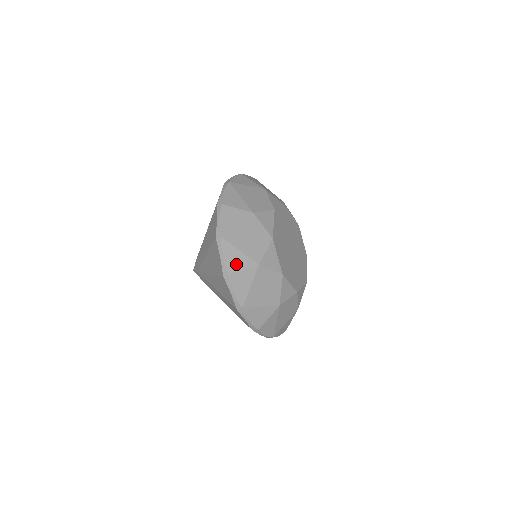
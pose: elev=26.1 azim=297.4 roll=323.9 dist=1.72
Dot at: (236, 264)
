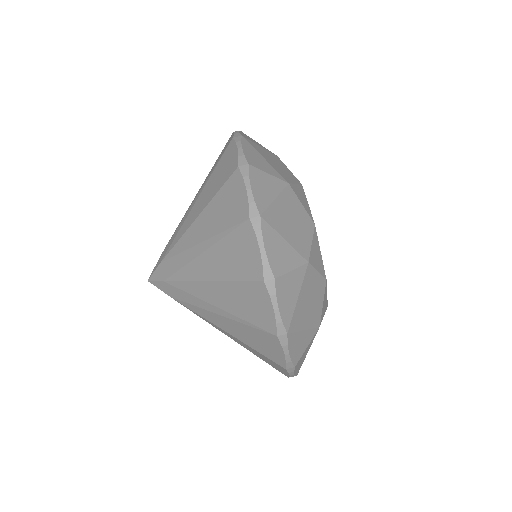
Dot at: (259, 163)
